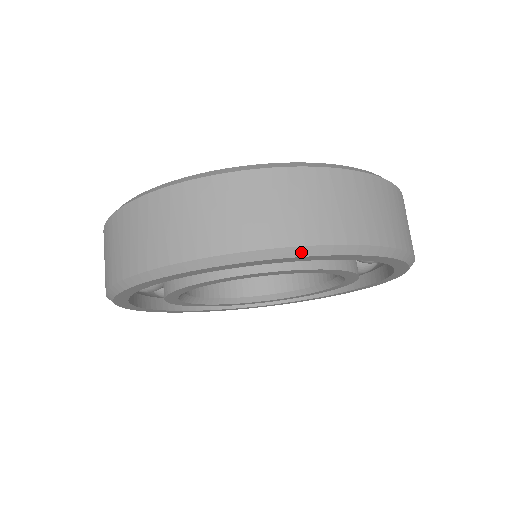
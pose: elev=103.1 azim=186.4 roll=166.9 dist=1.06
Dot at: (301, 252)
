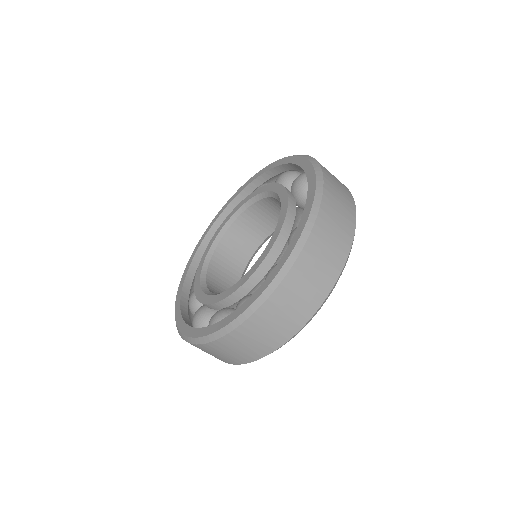
Dot at: occluded
